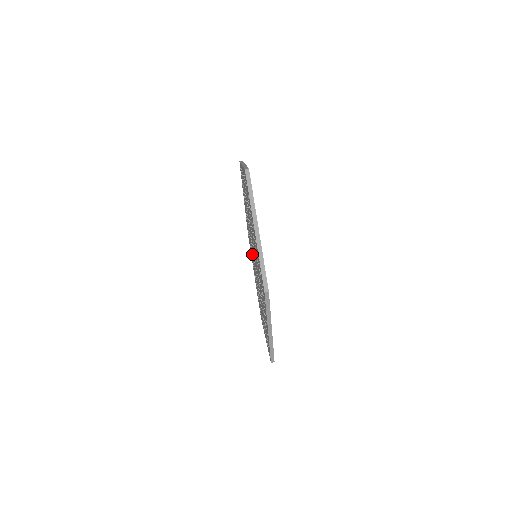
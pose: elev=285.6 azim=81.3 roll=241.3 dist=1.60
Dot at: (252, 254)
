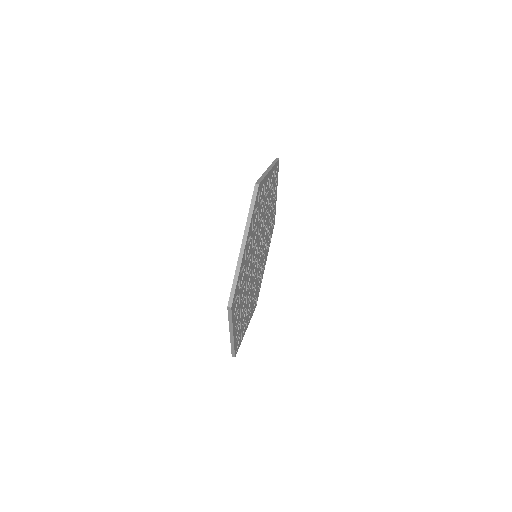
Dot at: occluded
